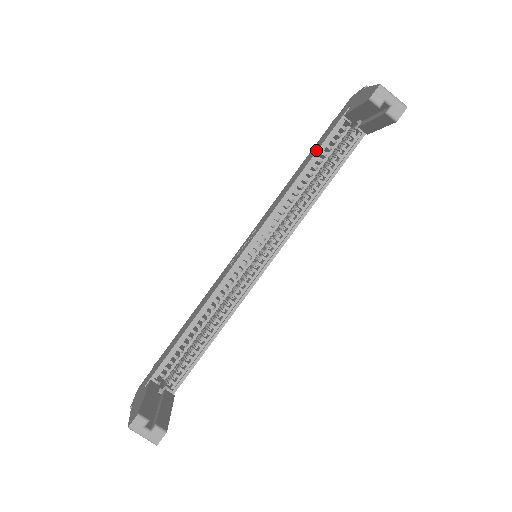
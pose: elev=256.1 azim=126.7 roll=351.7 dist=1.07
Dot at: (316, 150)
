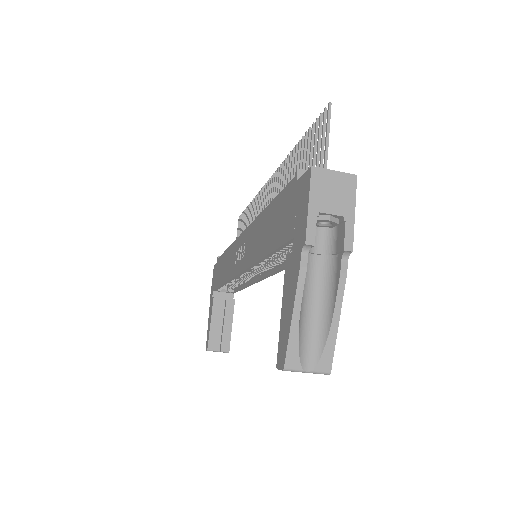
Dot at: (271, 246)
